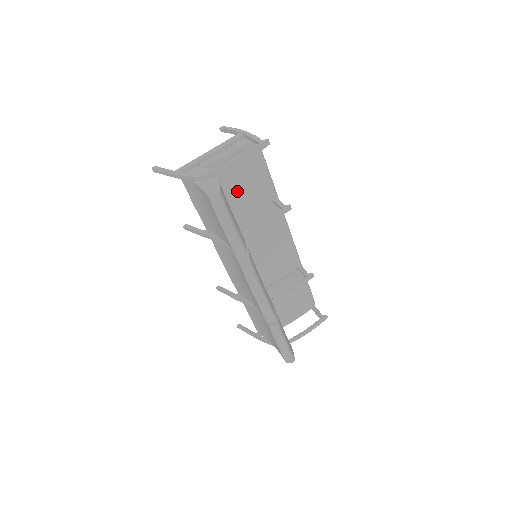
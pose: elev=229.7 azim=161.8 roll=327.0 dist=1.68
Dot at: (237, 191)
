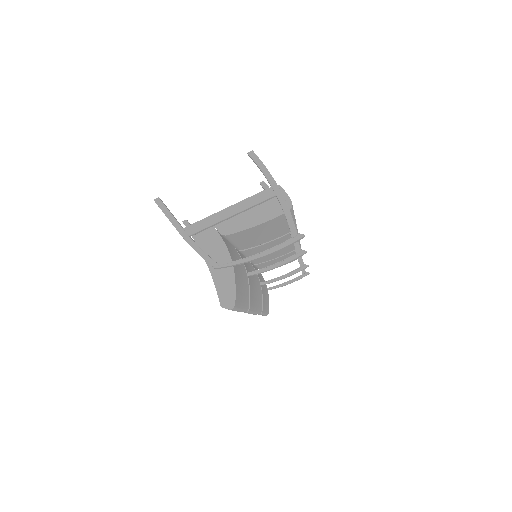
Dot at: (252, 239)
